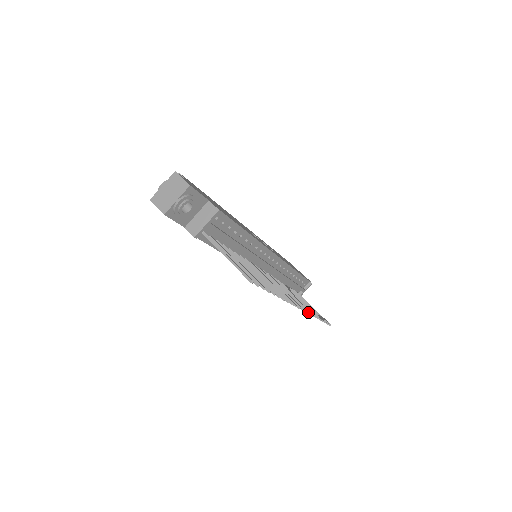
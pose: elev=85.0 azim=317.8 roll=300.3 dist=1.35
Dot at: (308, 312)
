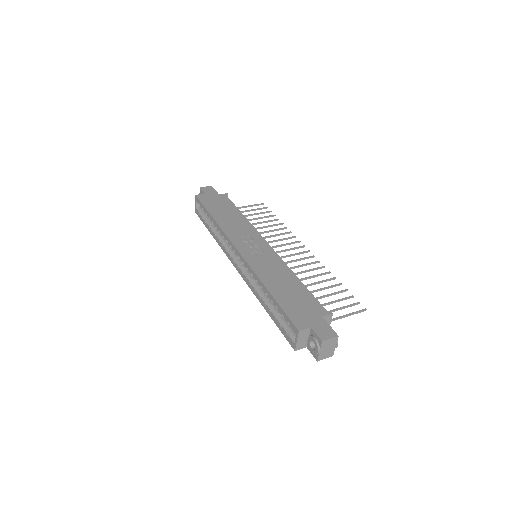
Dot at: (295, 237)
